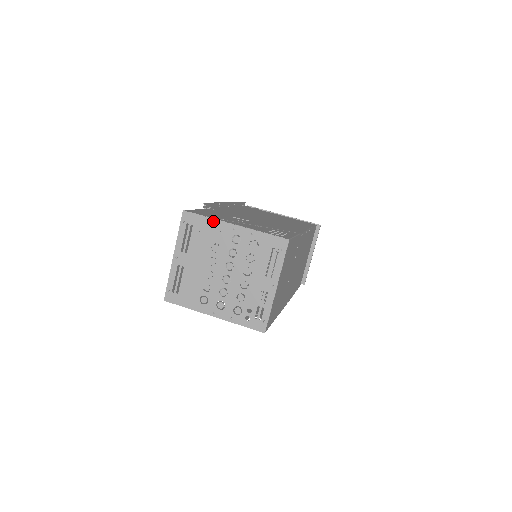
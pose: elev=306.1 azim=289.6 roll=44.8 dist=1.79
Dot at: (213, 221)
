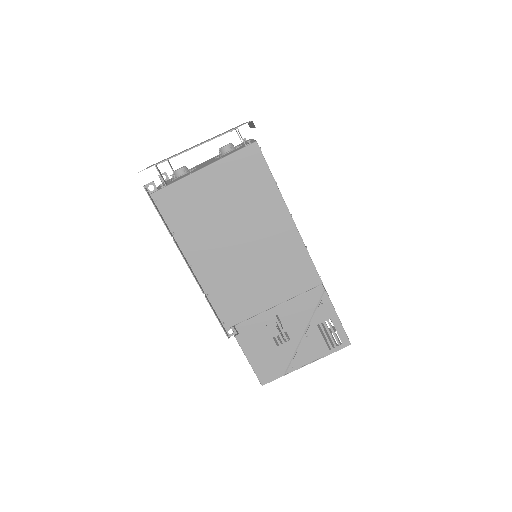
Dot at: (288, 373)
